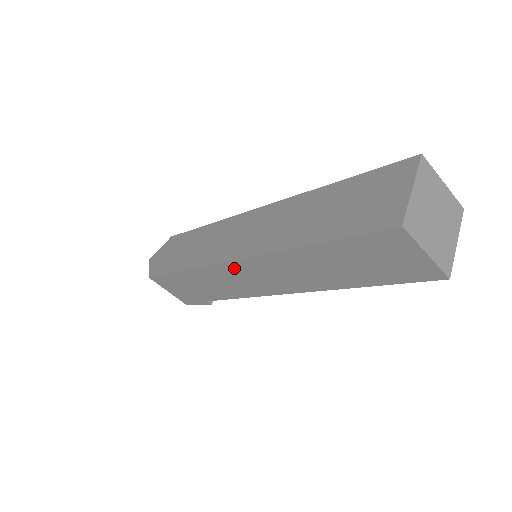
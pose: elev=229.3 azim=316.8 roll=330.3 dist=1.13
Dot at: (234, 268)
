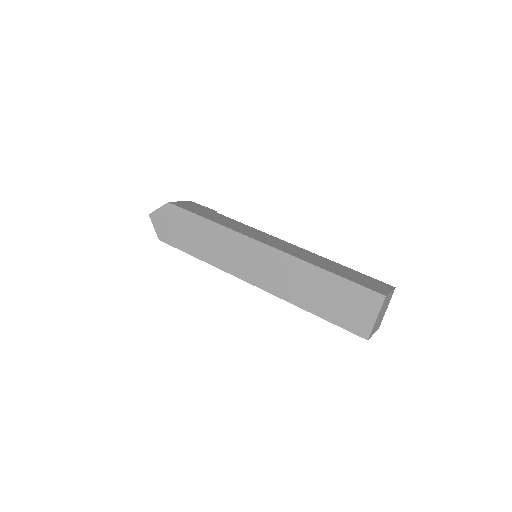
Dot at: occluded
